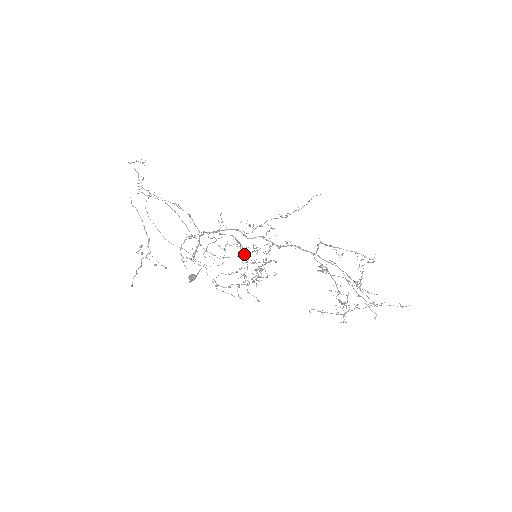
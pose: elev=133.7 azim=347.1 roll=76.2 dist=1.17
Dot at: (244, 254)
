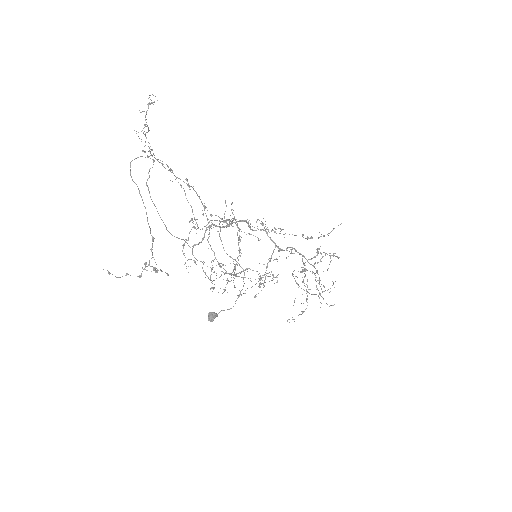
Dot at: (259, 278)
